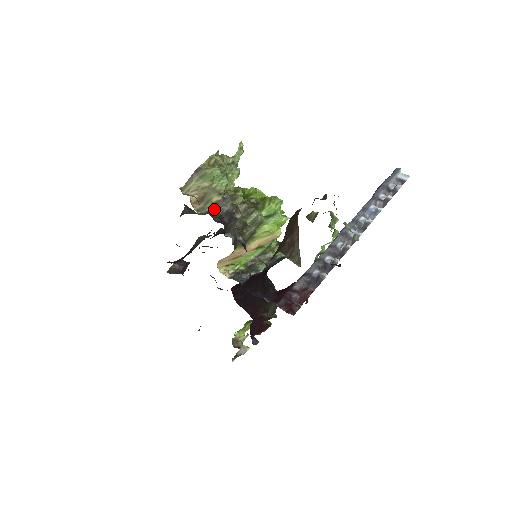
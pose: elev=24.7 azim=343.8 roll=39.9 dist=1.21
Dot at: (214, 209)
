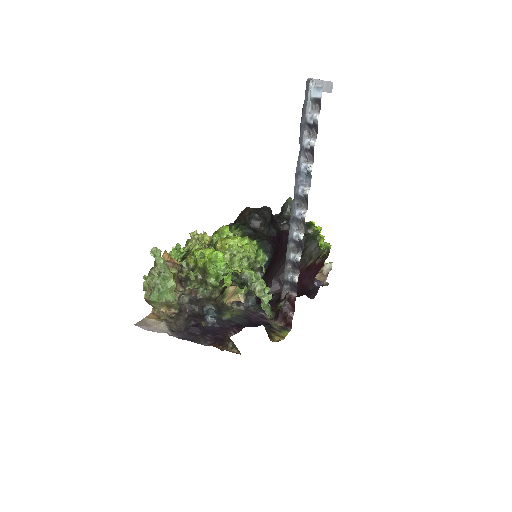
Dot at: (181, 305)
